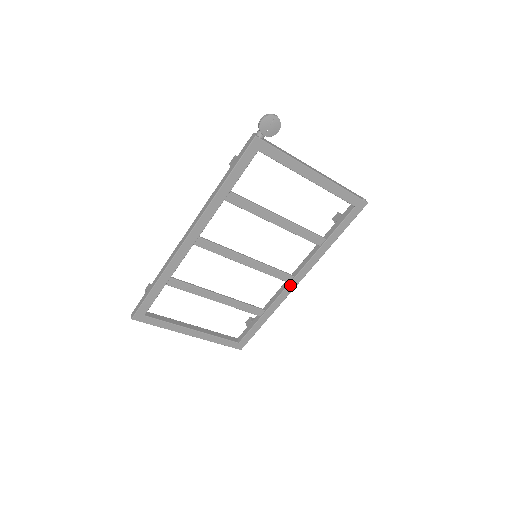
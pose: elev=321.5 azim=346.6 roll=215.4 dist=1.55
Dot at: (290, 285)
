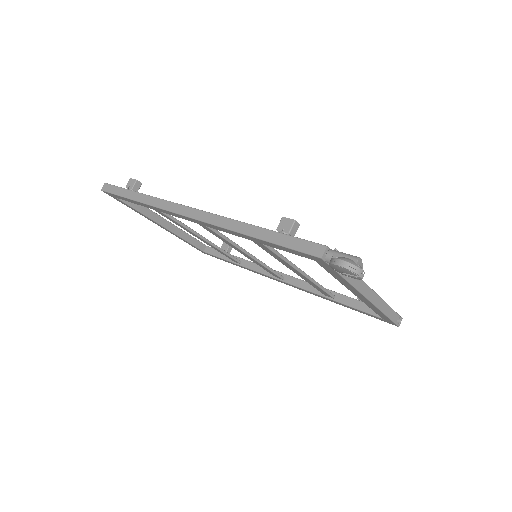
Dot at: (275, 279)
